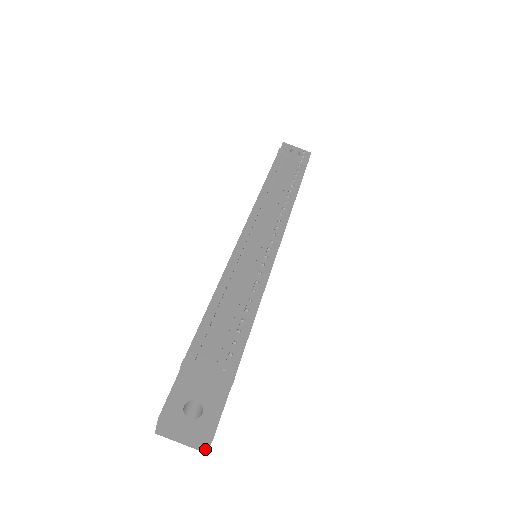
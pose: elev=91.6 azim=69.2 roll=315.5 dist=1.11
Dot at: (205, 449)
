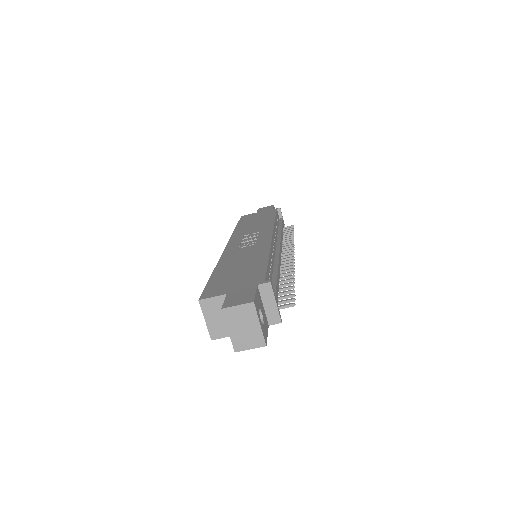
Dot at: (241, 348)
